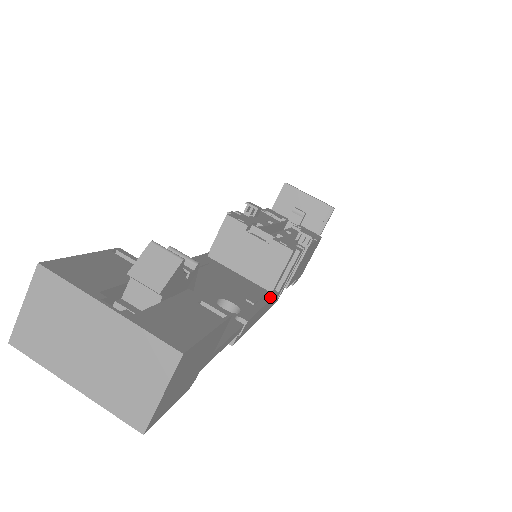
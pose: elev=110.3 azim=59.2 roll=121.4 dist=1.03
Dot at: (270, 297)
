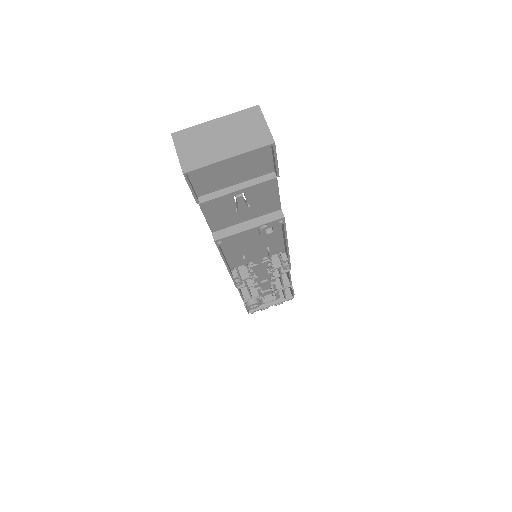
Dot at: occluded
